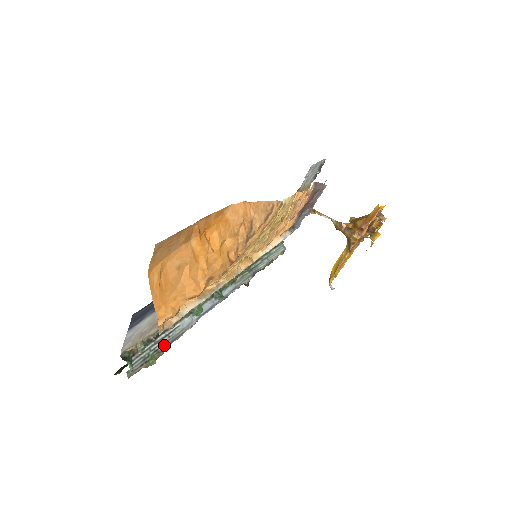
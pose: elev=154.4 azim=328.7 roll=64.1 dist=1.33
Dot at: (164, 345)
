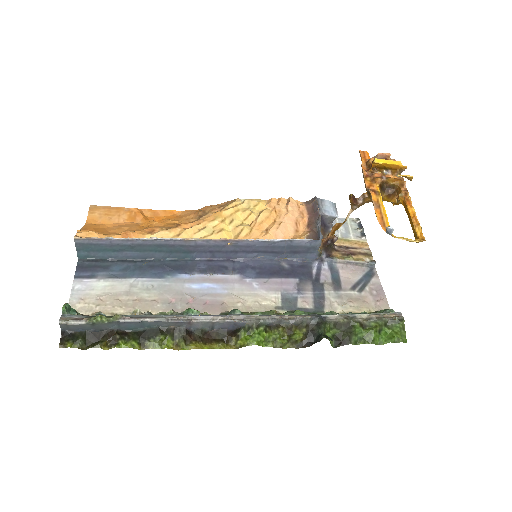
Dot at: (125, 317)
